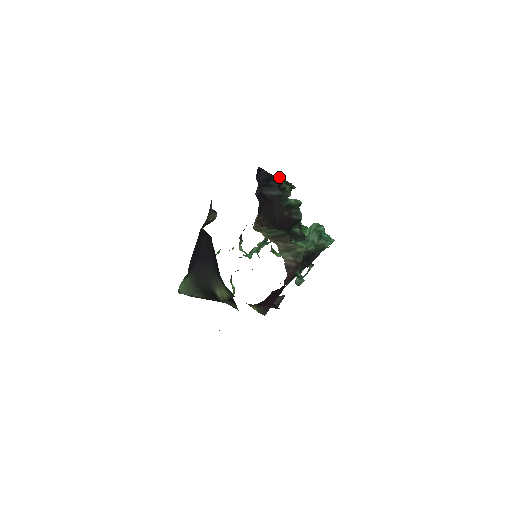
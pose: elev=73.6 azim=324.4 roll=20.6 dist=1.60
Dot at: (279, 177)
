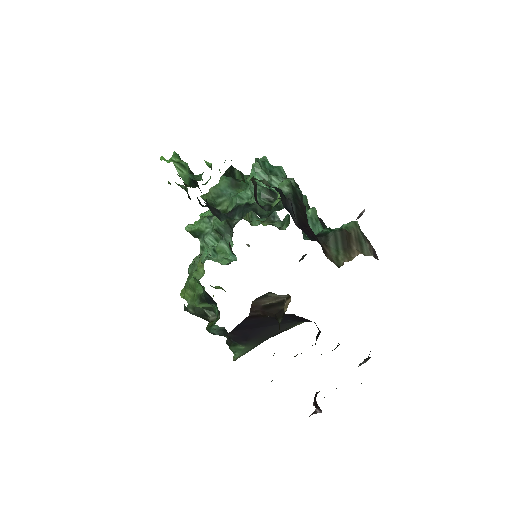
Dot at: (228, 174)
